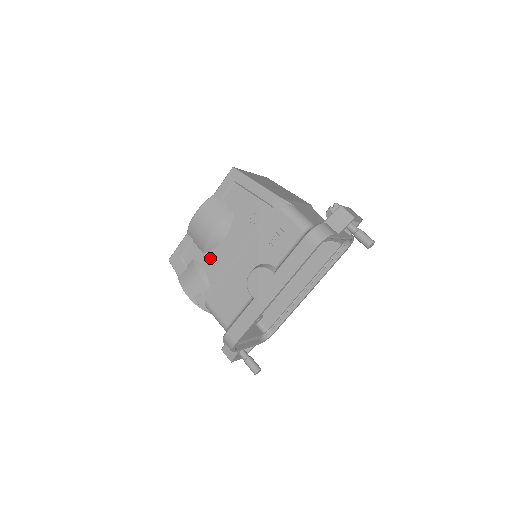
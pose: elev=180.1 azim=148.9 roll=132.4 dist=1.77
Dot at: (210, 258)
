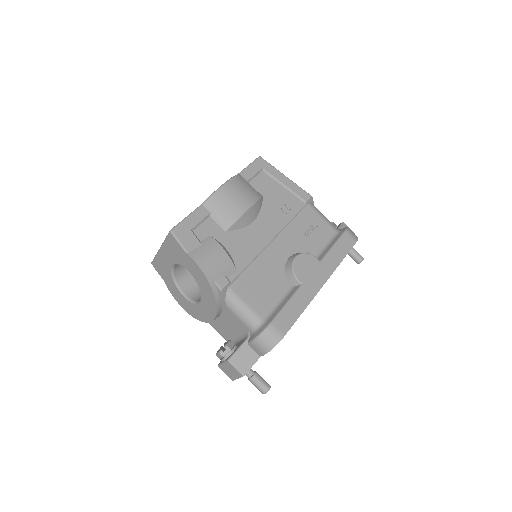
Dot at: (235, 238)
